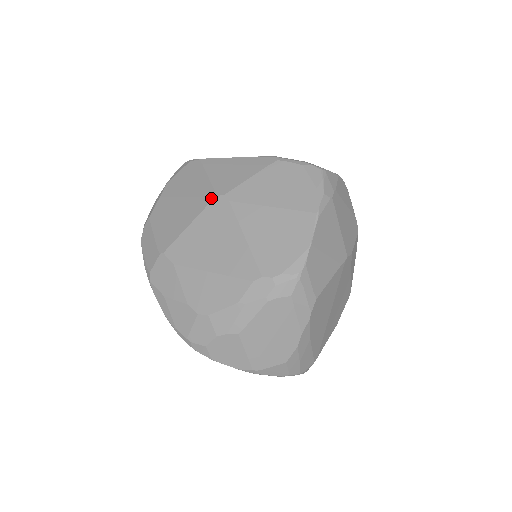
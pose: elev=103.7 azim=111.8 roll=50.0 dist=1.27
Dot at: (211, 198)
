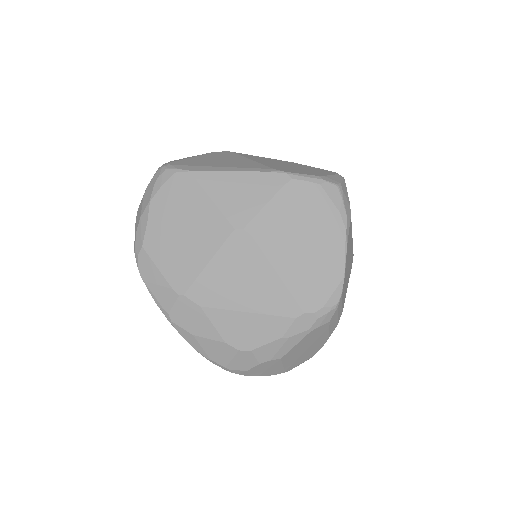
Dot at: (228, 232)
